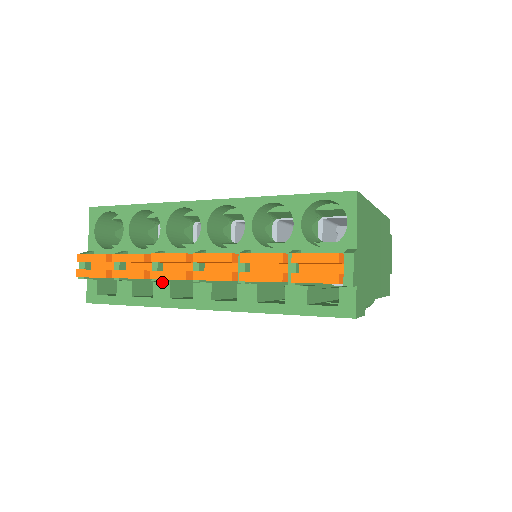
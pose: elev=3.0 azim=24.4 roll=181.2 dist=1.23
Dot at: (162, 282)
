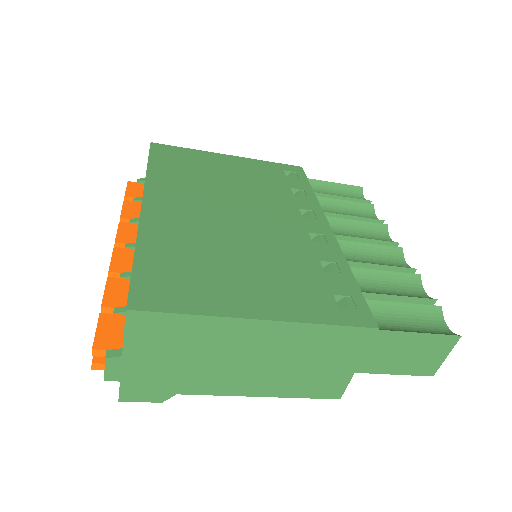
Dot at: occluded
